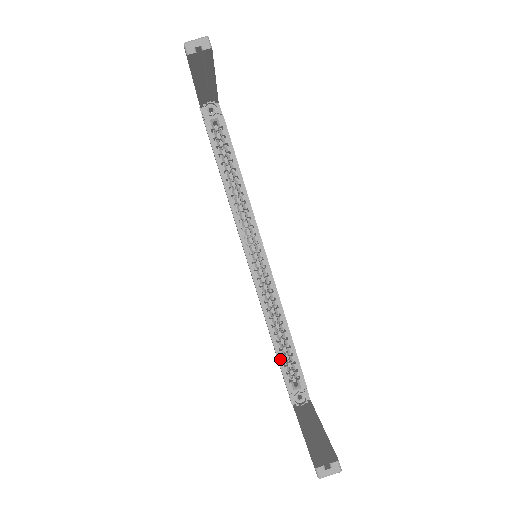
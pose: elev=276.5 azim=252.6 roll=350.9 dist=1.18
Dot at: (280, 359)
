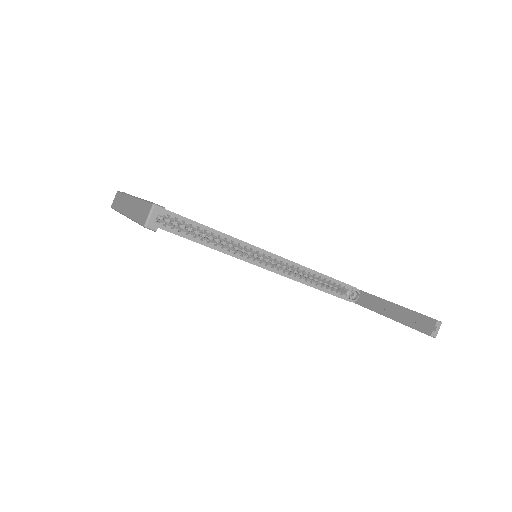
Dot at: (326, 291)
